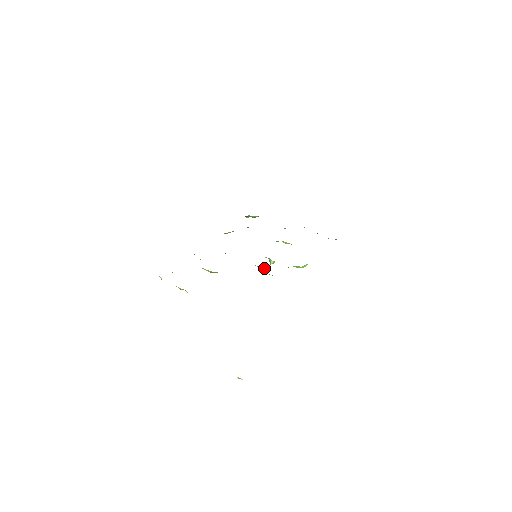
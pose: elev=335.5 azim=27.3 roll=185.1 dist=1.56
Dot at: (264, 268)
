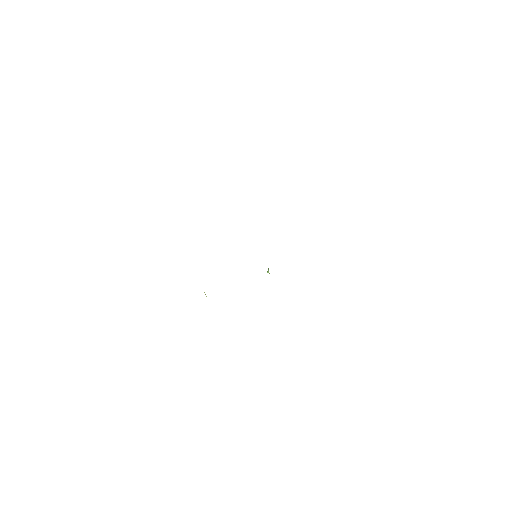
Dot at: occluded
